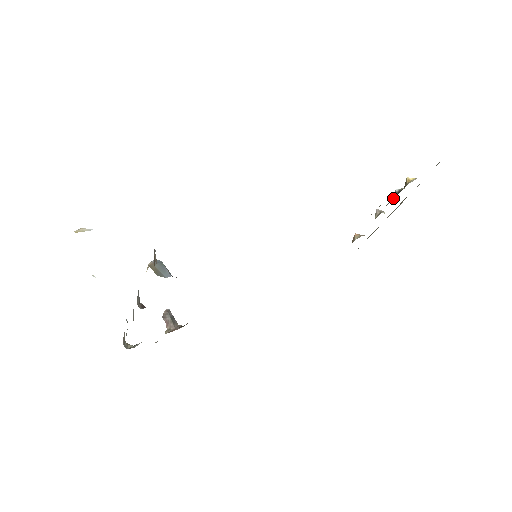
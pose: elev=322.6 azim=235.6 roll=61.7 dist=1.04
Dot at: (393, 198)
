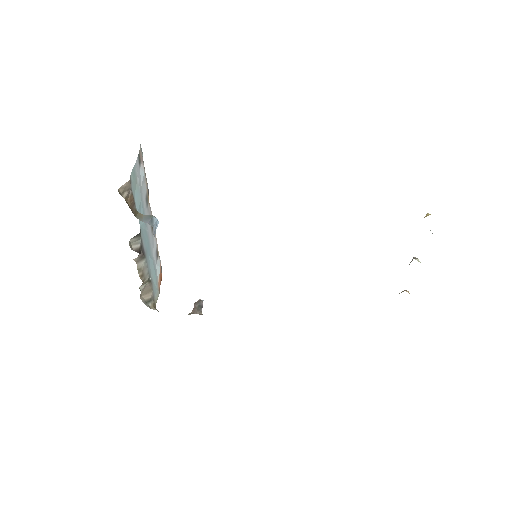
Dot at: occluded
